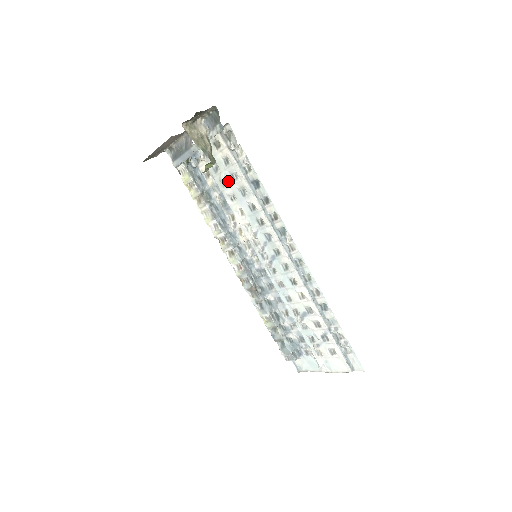
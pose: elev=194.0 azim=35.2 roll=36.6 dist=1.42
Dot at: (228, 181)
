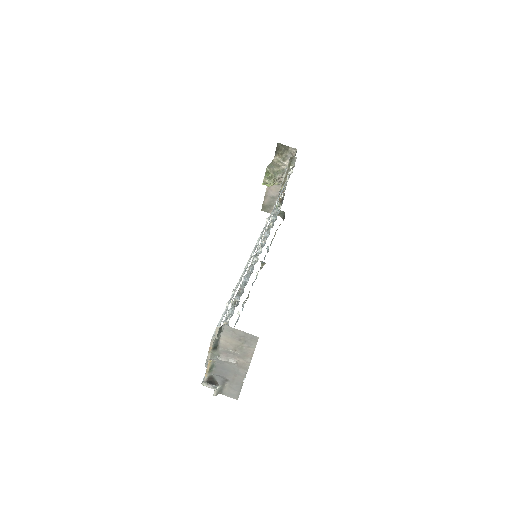
Dot at: occluded
